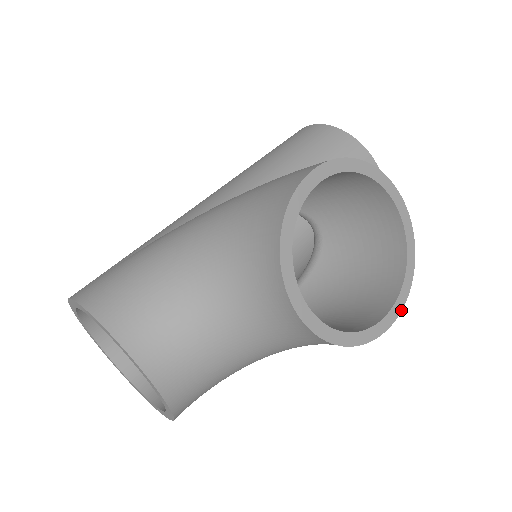
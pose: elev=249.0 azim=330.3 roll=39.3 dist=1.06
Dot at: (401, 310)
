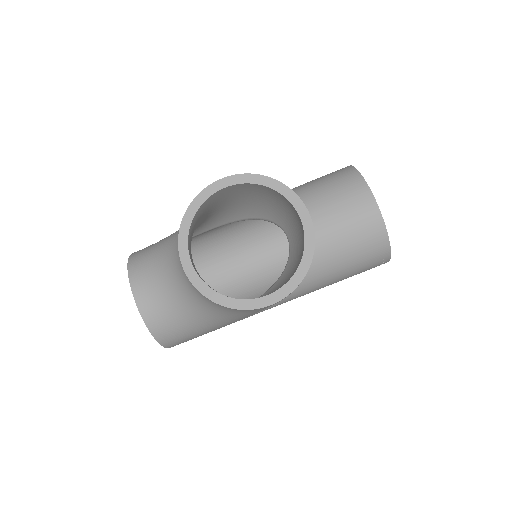
Dot at: (283, 298)
